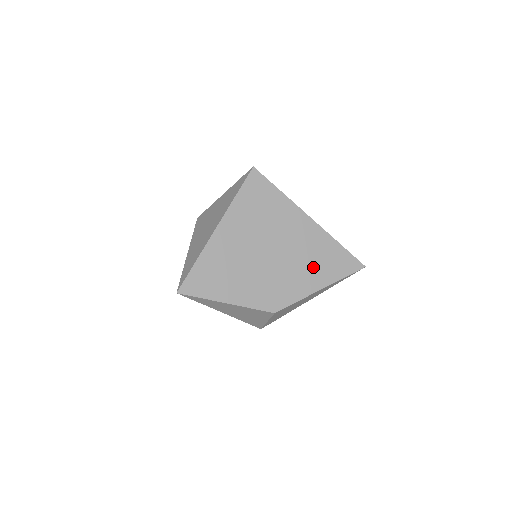
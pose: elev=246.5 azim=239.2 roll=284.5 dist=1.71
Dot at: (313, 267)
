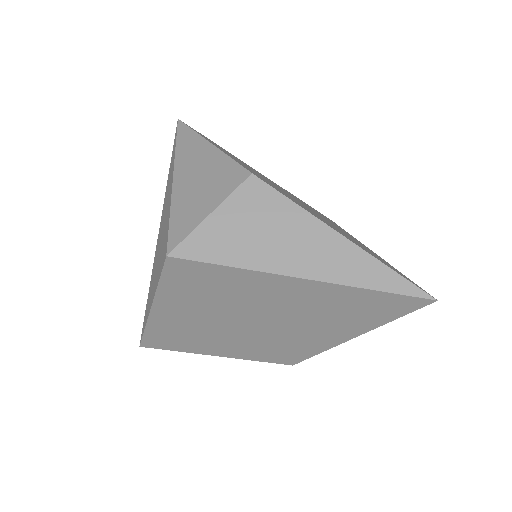
Dot at: (345, 235)
